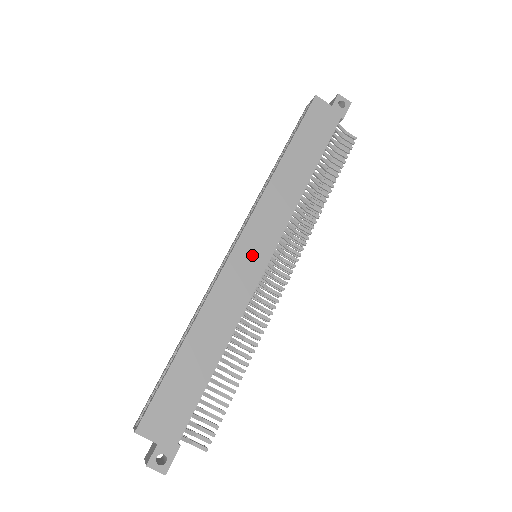
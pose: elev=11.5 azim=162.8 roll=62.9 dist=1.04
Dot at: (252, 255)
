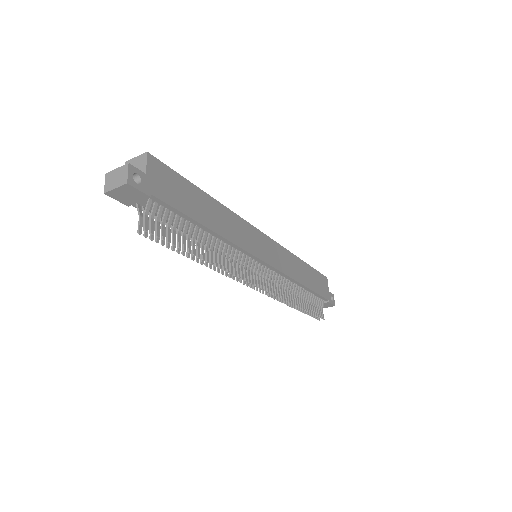
Dot at: (263, 247)
